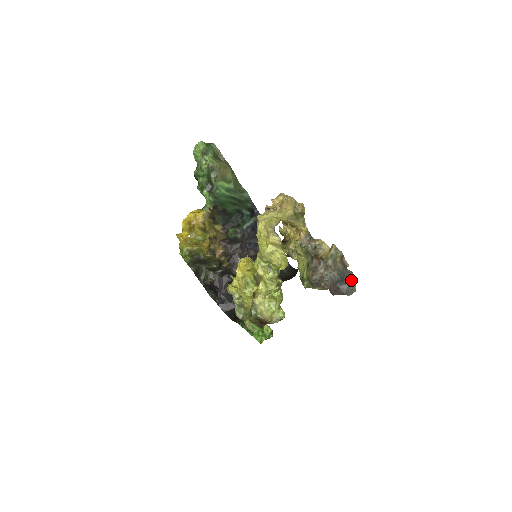
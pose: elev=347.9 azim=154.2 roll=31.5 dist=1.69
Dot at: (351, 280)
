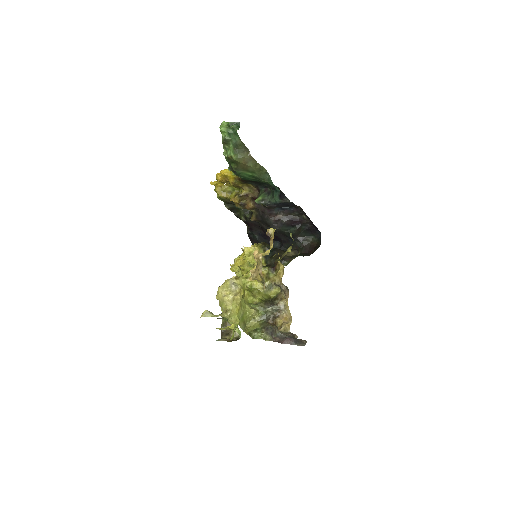
Dot at: (303, 340)
